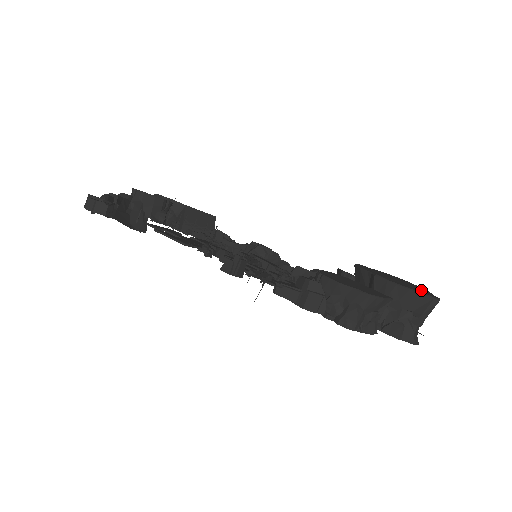
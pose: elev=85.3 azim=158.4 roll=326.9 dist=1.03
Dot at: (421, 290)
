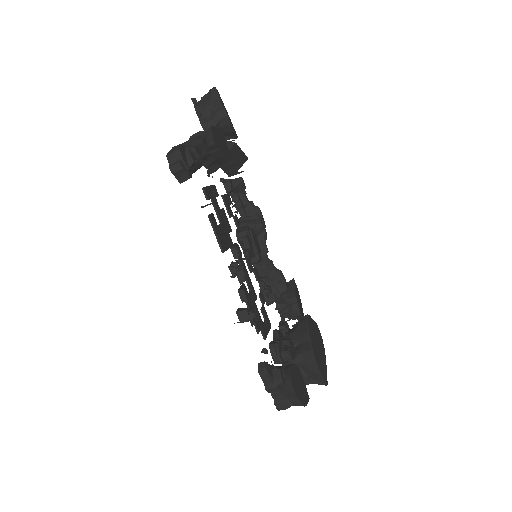
Dot at: (324, 367)
